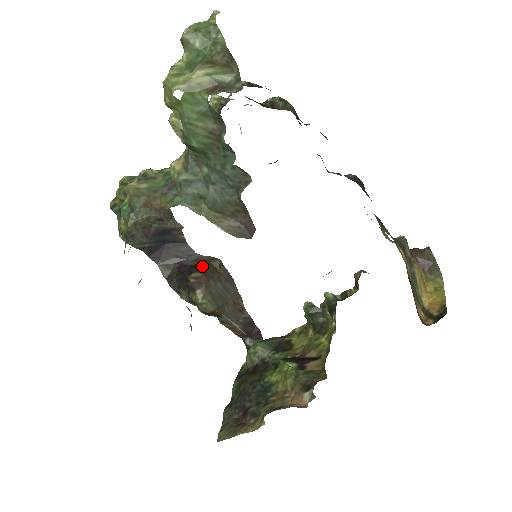
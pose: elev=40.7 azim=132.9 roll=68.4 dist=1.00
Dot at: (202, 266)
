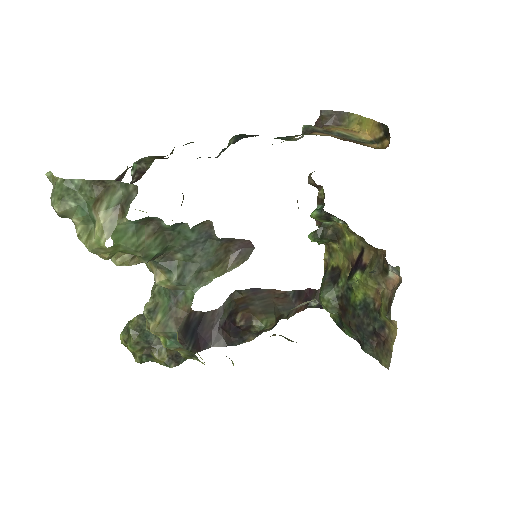
Dot at: (233, 309)
